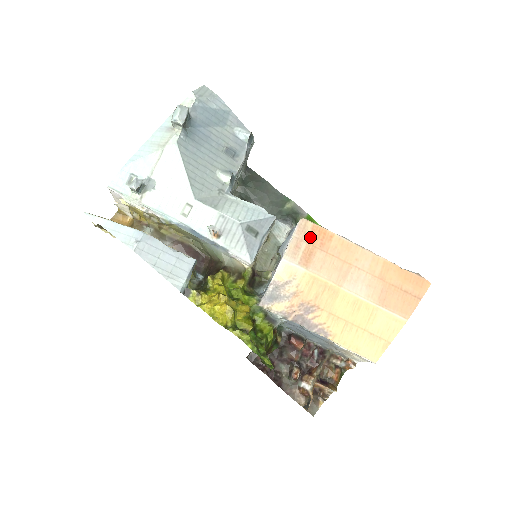
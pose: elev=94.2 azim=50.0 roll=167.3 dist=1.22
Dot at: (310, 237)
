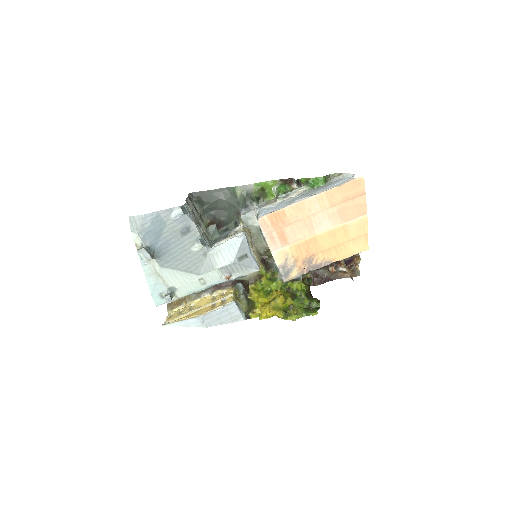
Dot at: (273, 225)
